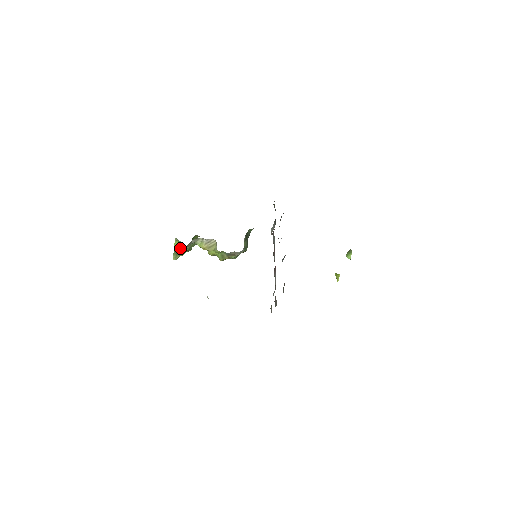
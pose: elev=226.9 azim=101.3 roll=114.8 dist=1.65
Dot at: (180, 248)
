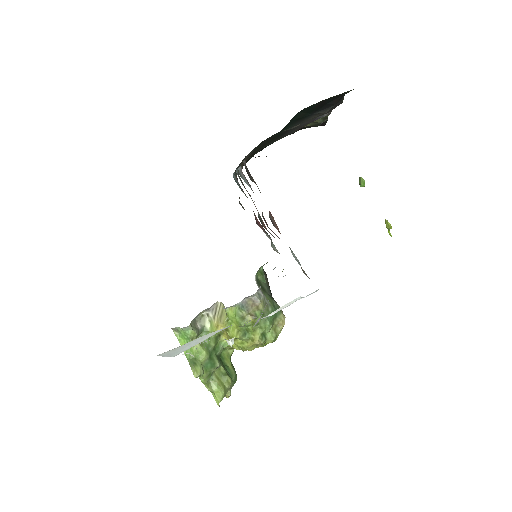
Dot at: (192, 350)
